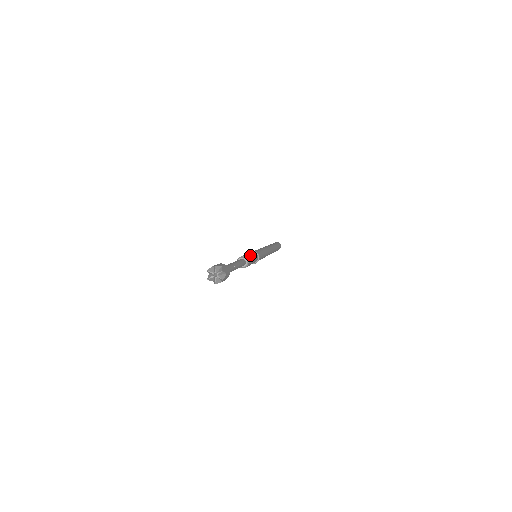
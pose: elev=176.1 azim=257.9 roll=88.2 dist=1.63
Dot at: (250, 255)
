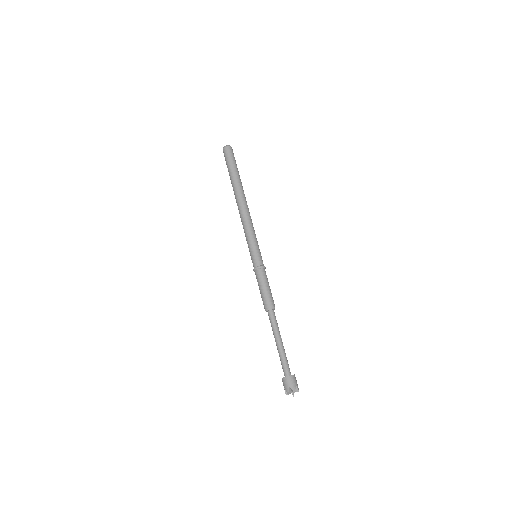
Dot at: (269, 290)
